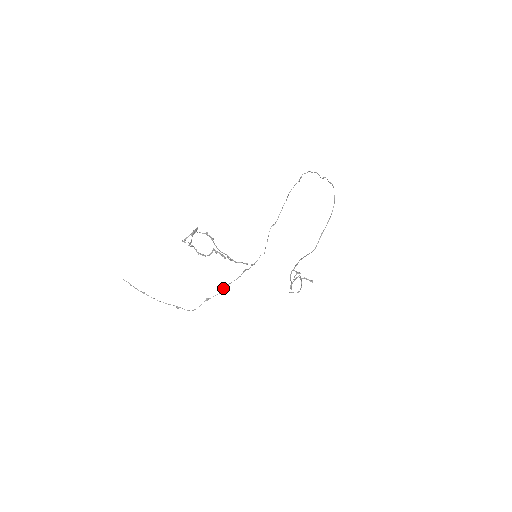
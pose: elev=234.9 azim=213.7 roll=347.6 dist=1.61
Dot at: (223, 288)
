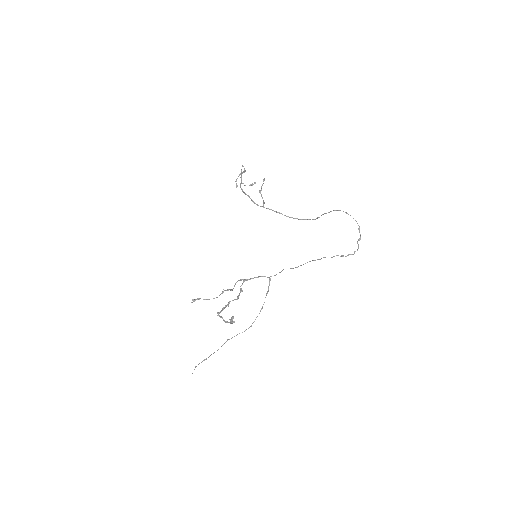
Dot at: occluded
